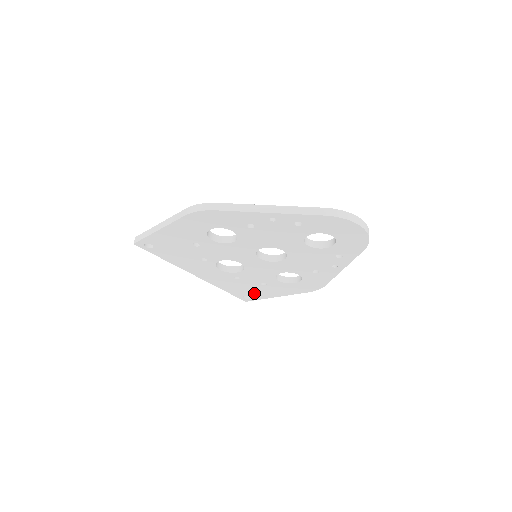
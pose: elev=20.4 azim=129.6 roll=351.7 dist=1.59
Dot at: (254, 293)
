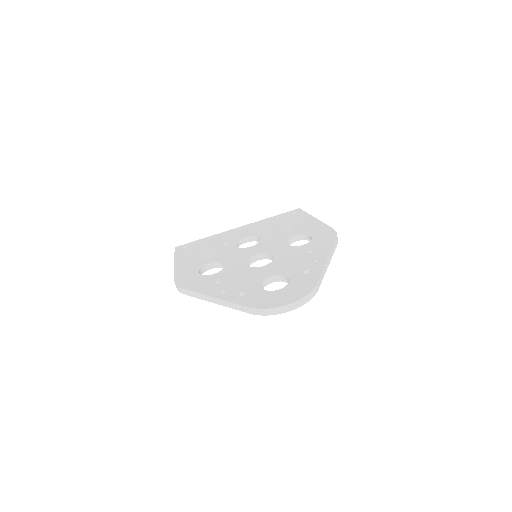
Dot at: occluded
